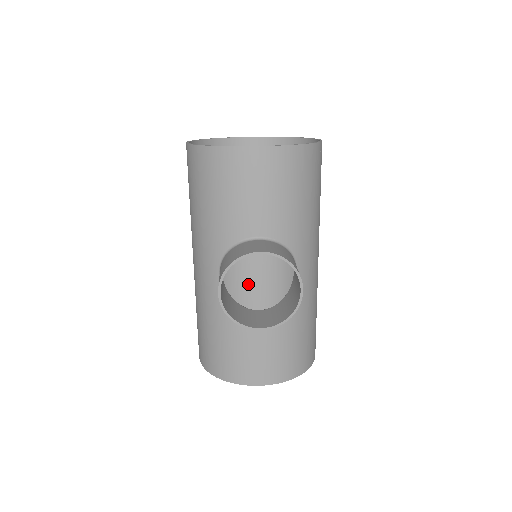
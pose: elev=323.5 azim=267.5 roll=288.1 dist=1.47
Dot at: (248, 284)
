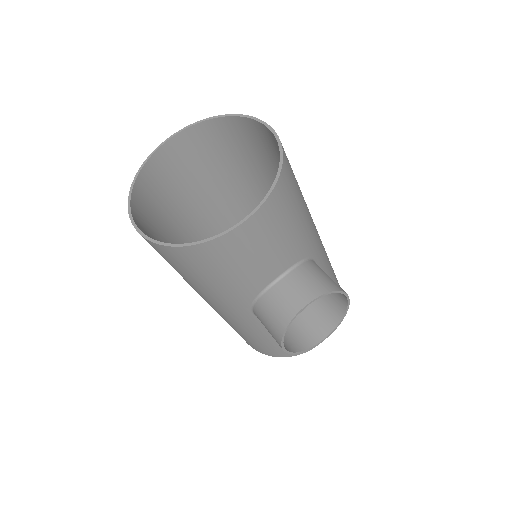
Dot at: occluded
